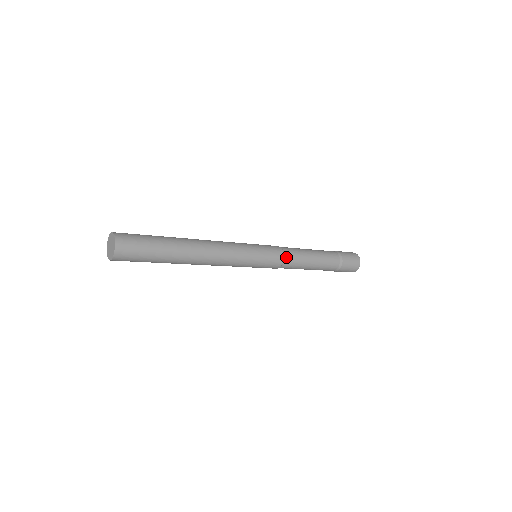
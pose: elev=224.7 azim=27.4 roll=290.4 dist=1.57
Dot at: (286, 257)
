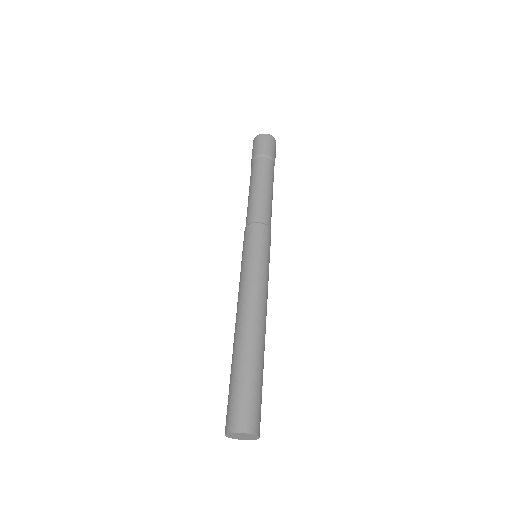
Dot at: occluded
